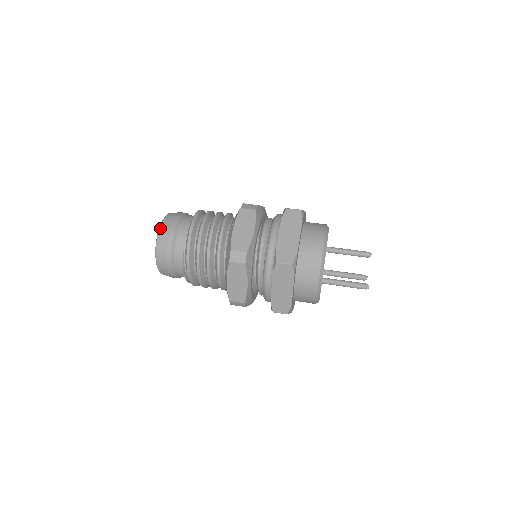
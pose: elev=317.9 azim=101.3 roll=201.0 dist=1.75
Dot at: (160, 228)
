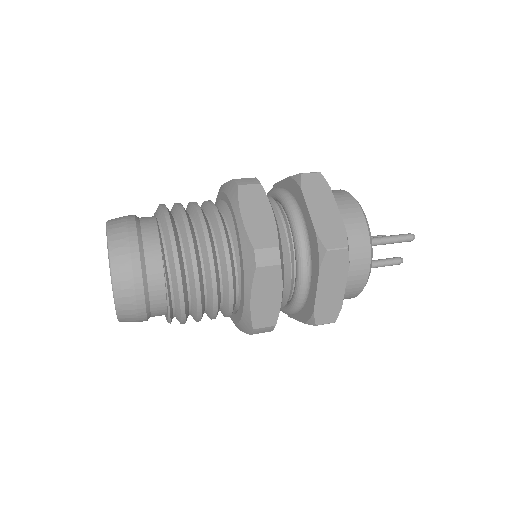
Dot at: occluded
